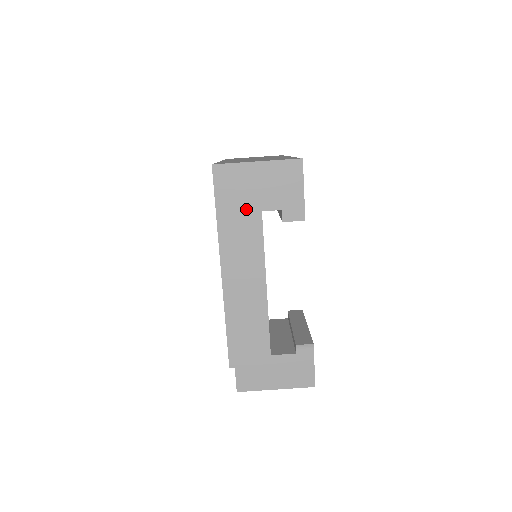
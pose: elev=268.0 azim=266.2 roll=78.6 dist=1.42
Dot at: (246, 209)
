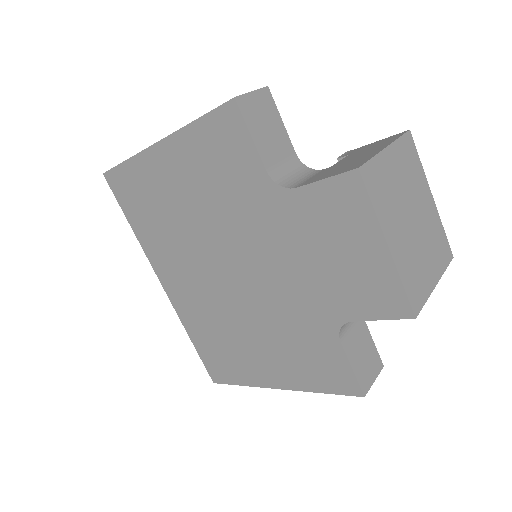
Dot at: occluded
